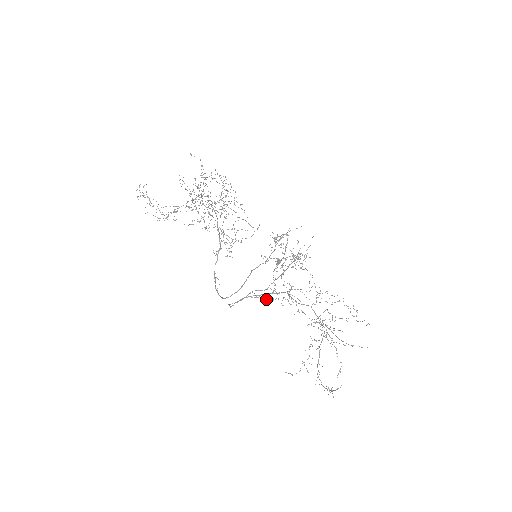
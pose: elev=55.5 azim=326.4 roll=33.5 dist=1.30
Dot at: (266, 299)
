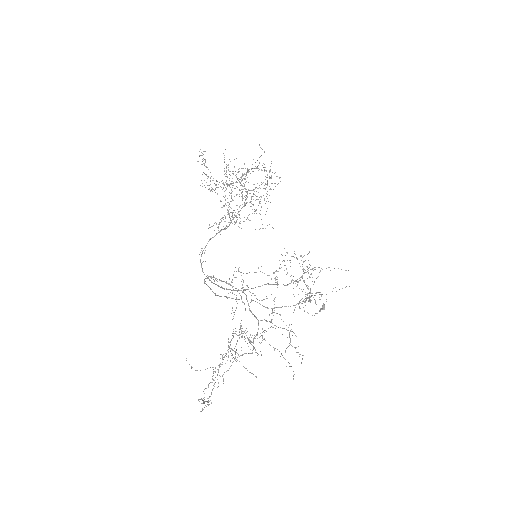
Dot at: occluded
